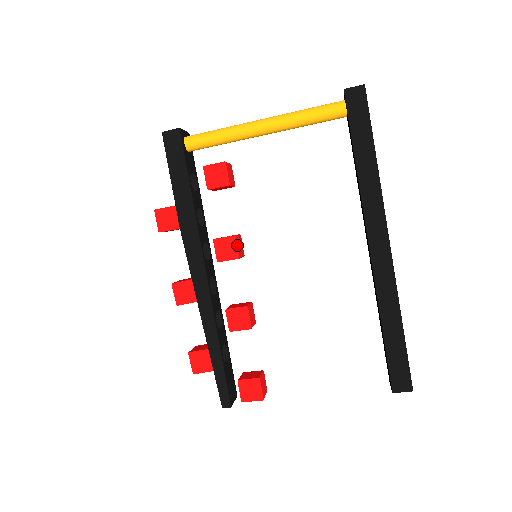
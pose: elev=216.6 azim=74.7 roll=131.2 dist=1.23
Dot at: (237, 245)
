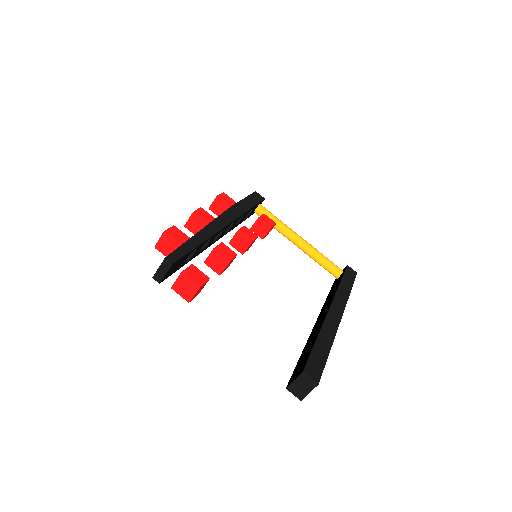
Dot at: (255, 239)
